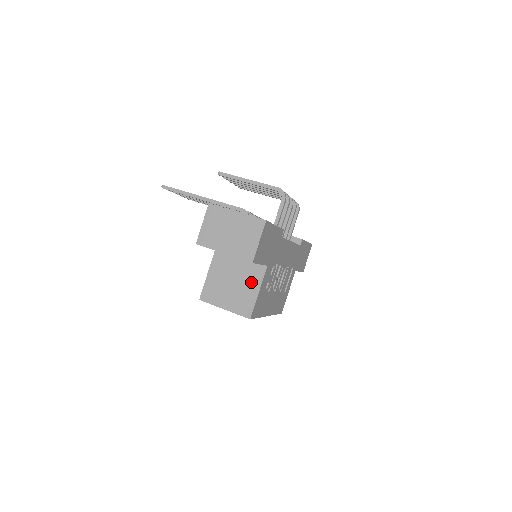
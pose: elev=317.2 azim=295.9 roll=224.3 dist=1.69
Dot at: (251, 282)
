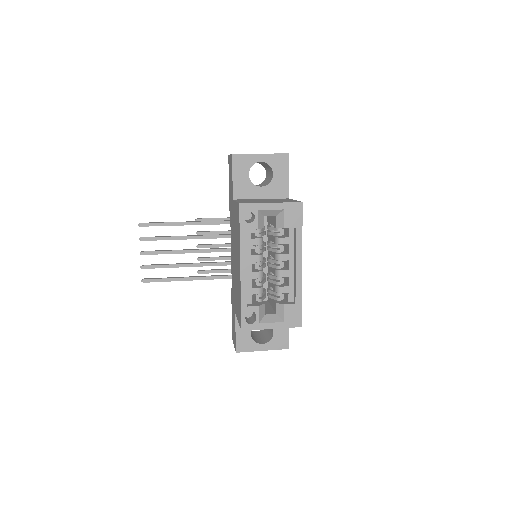
Dot at: occluded
